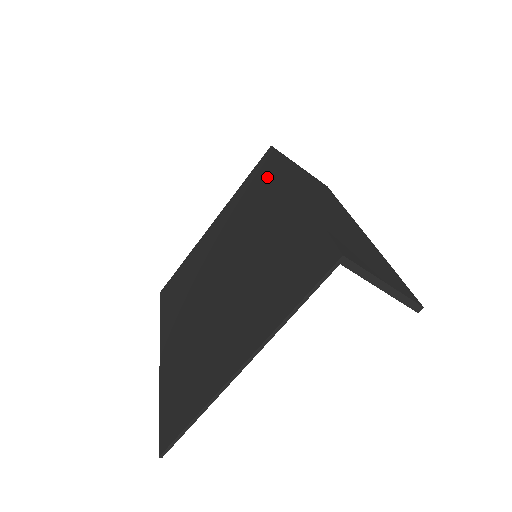
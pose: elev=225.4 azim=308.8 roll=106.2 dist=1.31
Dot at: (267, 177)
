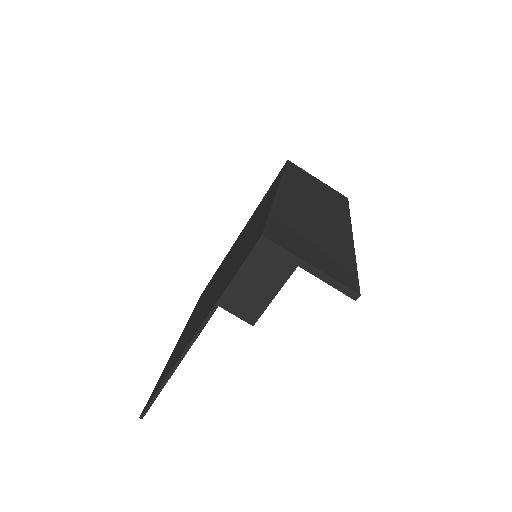
Dot at: (273, 186)
